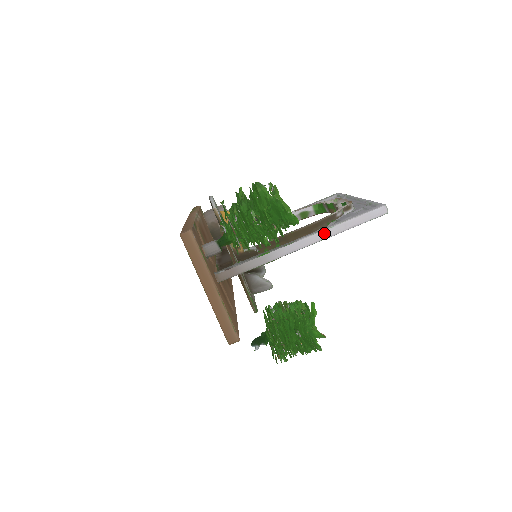
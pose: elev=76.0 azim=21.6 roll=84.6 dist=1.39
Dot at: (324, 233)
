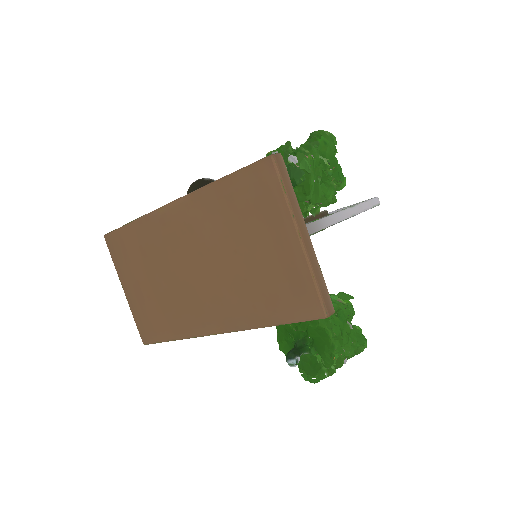
Dot at: (351, 210)
